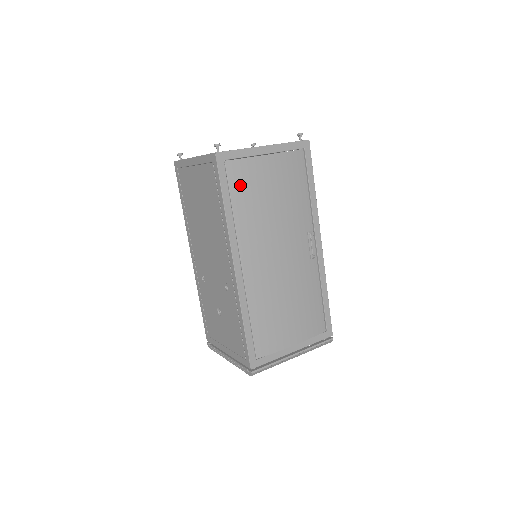
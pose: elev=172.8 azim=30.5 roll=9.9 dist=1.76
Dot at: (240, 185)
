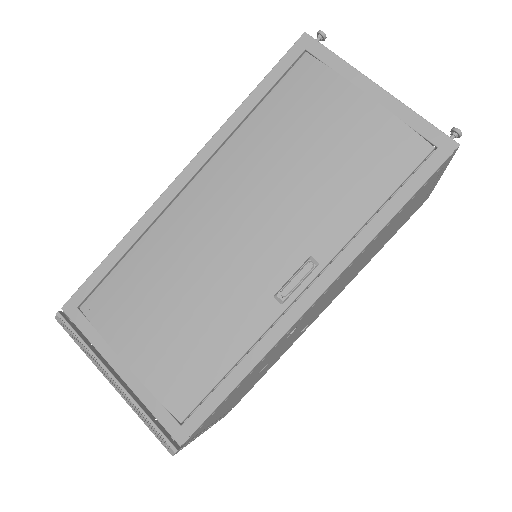
Dot at: (291, 94)
